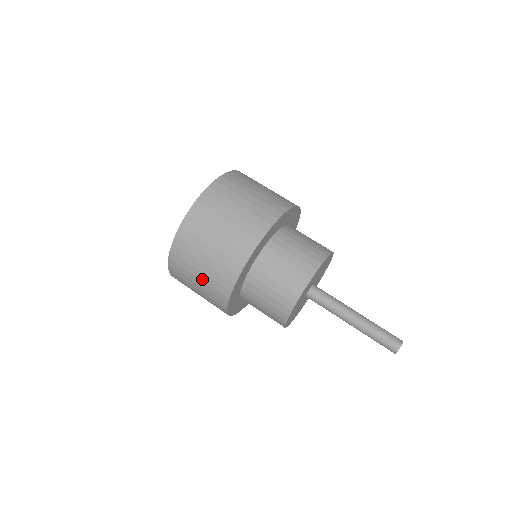
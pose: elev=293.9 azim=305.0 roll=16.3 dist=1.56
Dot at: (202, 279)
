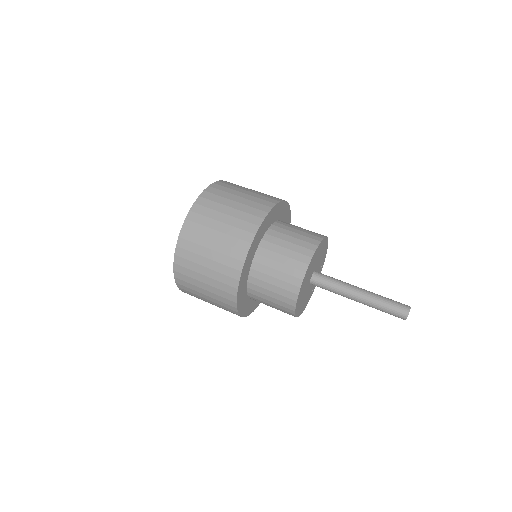
Dot at: (208, 290)
